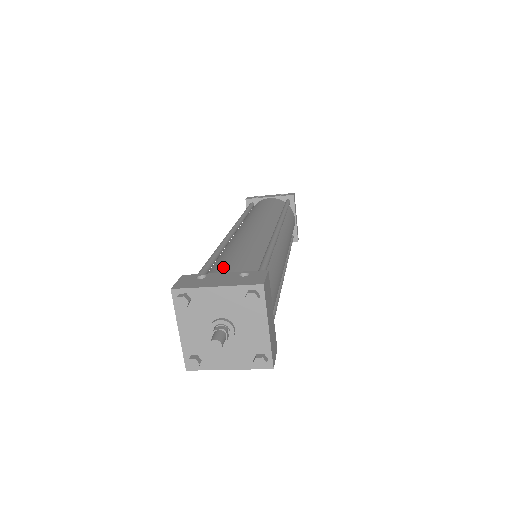
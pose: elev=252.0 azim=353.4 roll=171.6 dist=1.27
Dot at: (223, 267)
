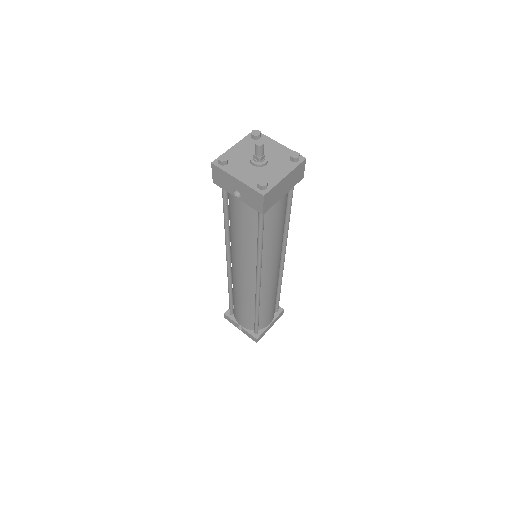
Dot at: occluded
